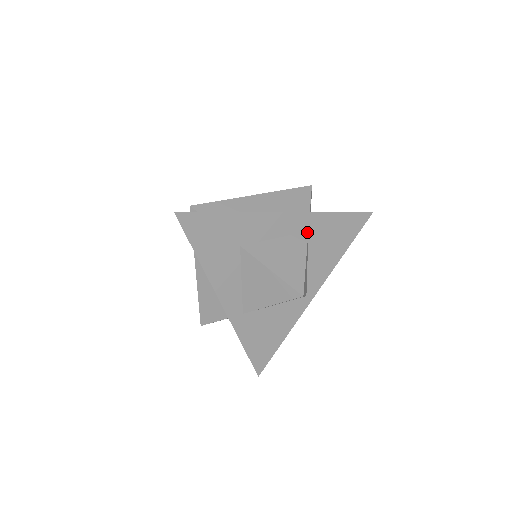
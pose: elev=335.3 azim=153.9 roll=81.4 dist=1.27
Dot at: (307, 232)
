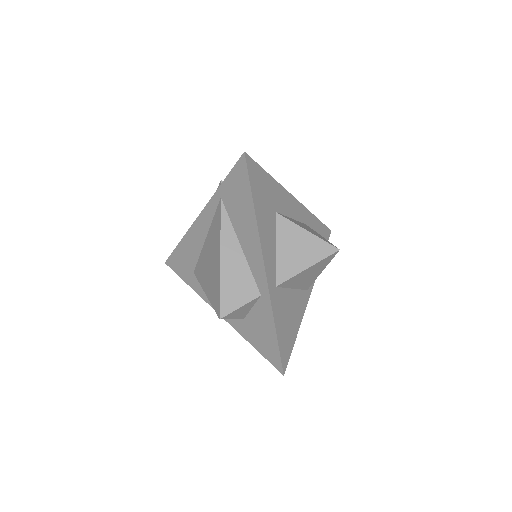
Dot at: (306, 224)
